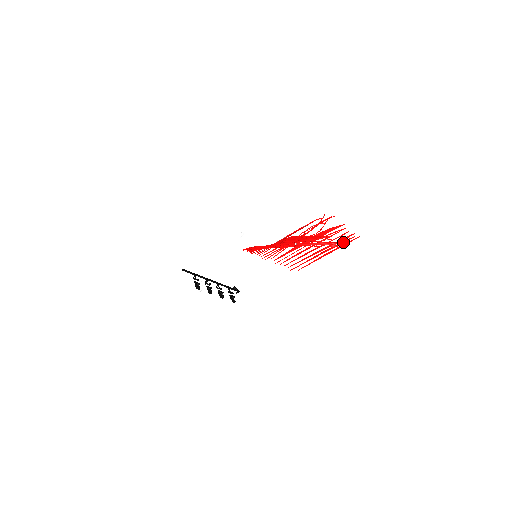
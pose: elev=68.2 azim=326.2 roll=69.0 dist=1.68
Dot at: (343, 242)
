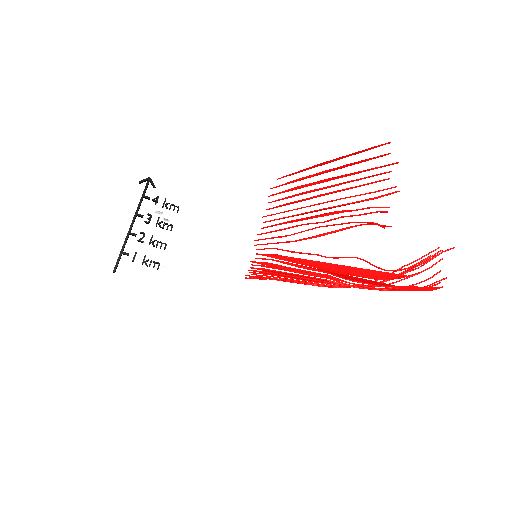
Dot at: occluded
